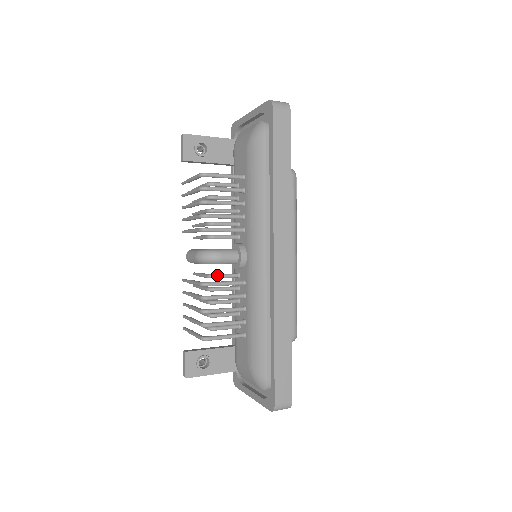
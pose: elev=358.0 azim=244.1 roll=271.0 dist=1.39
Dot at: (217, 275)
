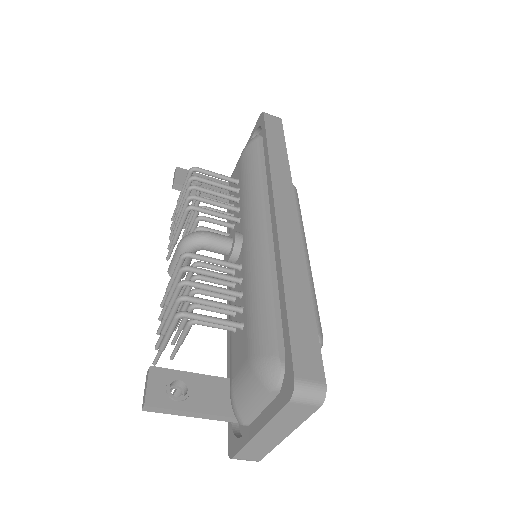
Dot at: (204, 262)
